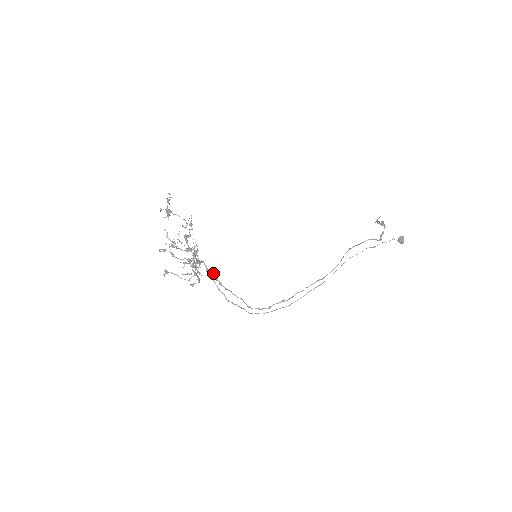
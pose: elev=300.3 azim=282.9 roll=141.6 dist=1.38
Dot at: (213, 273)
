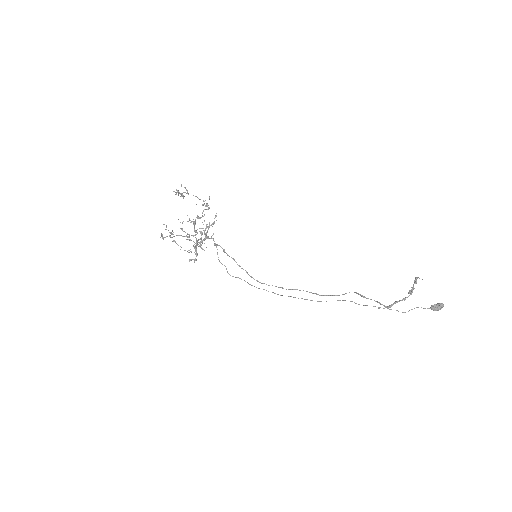
Dot at: (221, 247)
